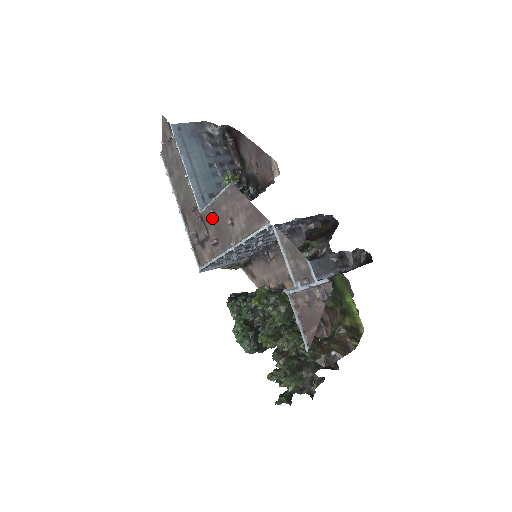
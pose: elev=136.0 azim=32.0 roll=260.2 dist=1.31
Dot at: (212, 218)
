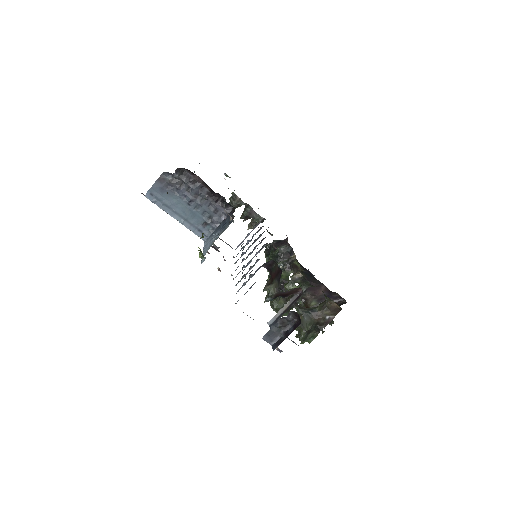
Dot at: occluded
